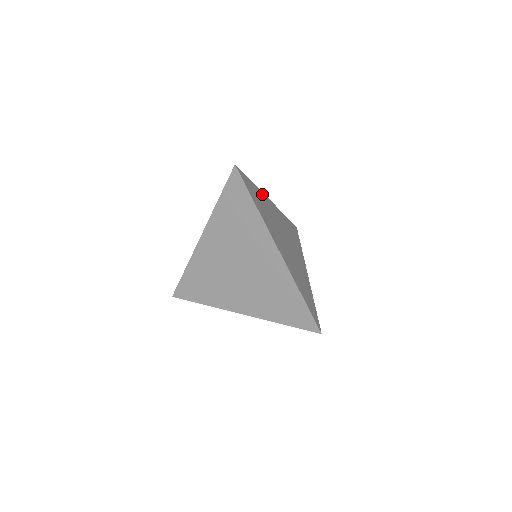
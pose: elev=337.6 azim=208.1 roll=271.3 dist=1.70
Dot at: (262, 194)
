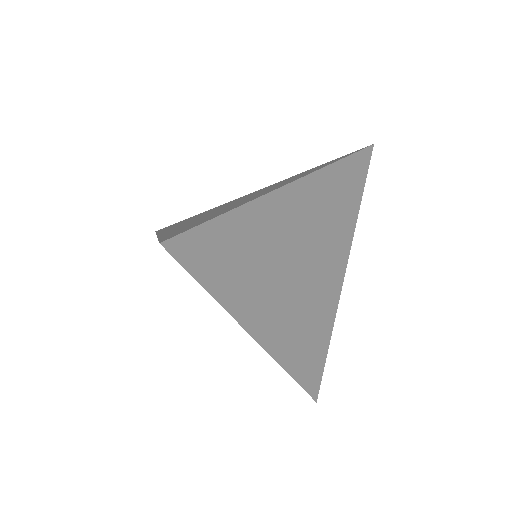
Dot at: (259, 204)
